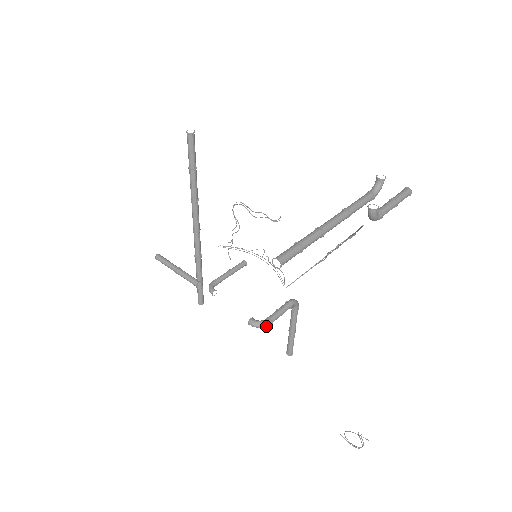
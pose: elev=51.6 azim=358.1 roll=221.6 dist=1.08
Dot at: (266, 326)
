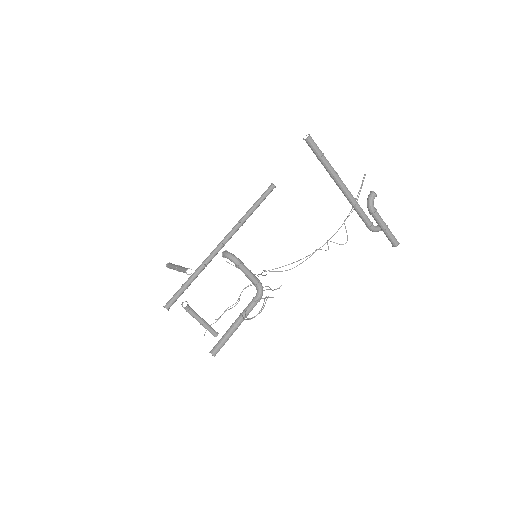
Dot at: (235, 260)
